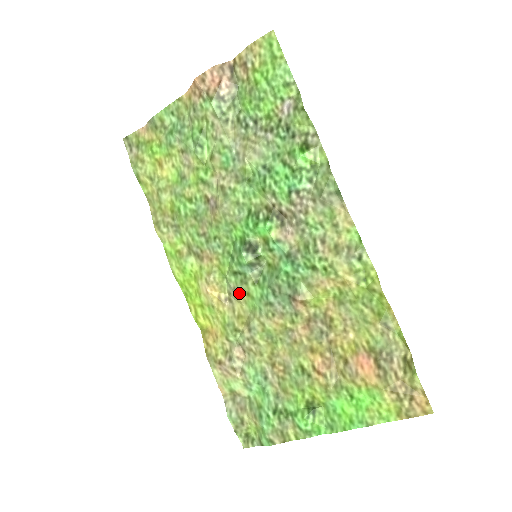
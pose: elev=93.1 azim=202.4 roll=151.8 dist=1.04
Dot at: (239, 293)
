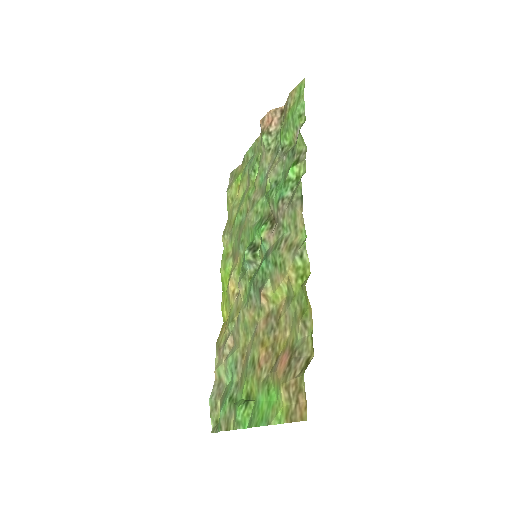
Dot at: (241, 287)
